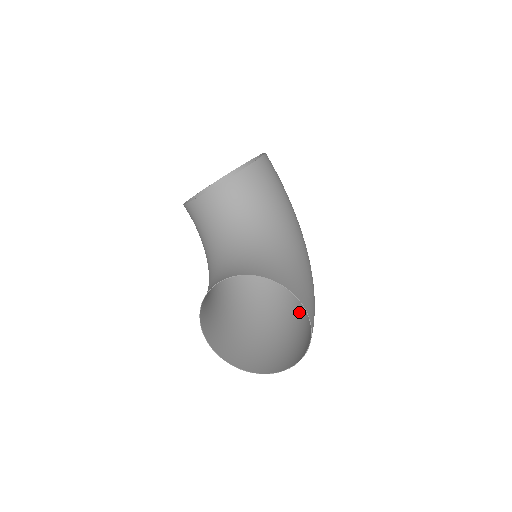
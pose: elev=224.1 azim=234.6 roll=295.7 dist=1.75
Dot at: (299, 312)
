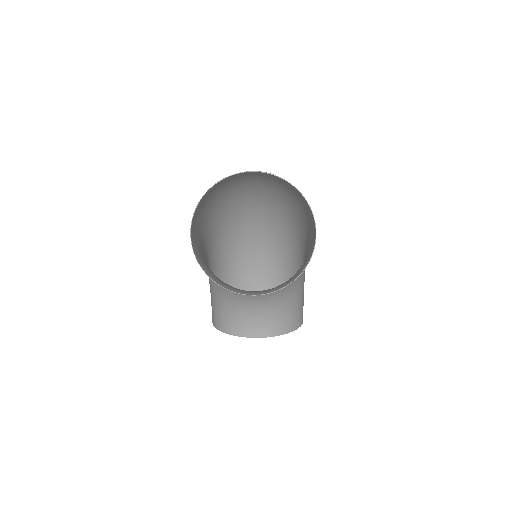
Dot at: (269, 254)
